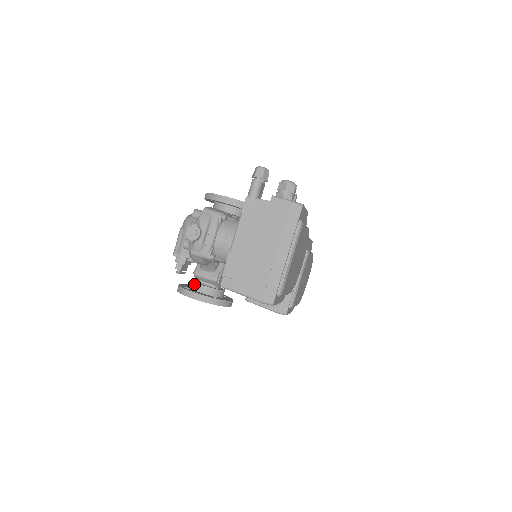
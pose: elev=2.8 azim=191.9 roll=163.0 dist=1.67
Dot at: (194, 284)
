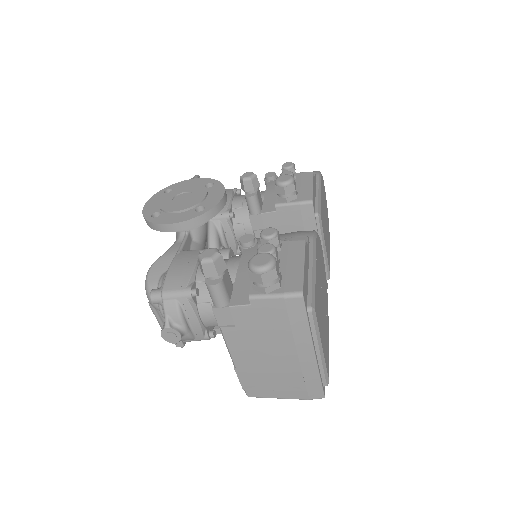
Dot at: occluded
